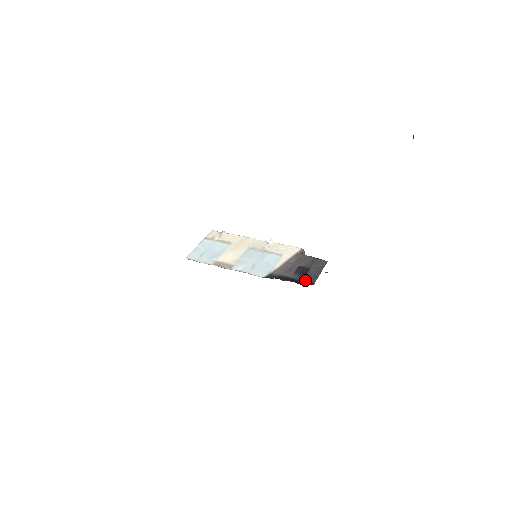
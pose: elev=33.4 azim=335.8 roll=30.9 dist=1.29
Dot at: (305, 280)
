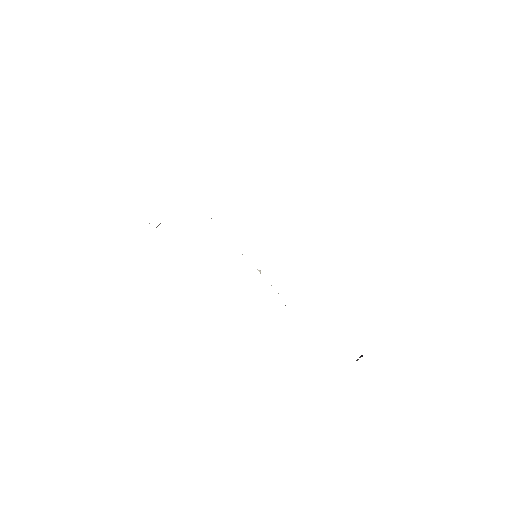
Dot at: occluded
